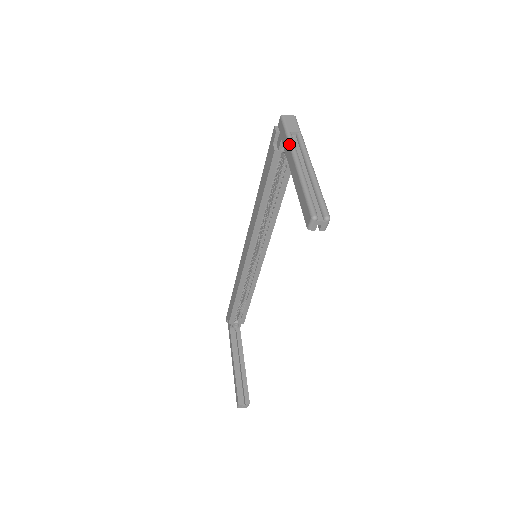
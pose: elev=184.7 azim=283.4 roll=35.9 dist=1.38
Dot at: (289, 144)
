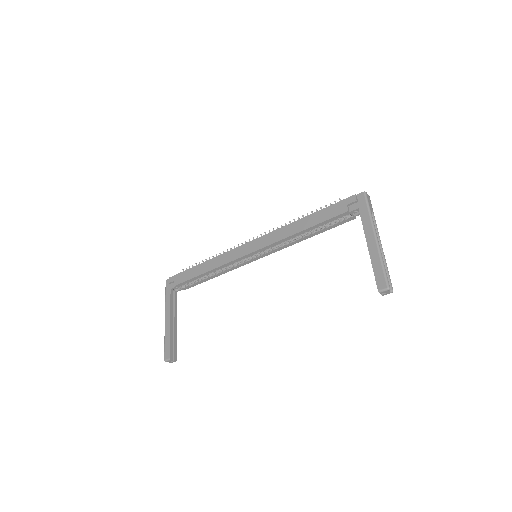
Dot at: (371, 220)
